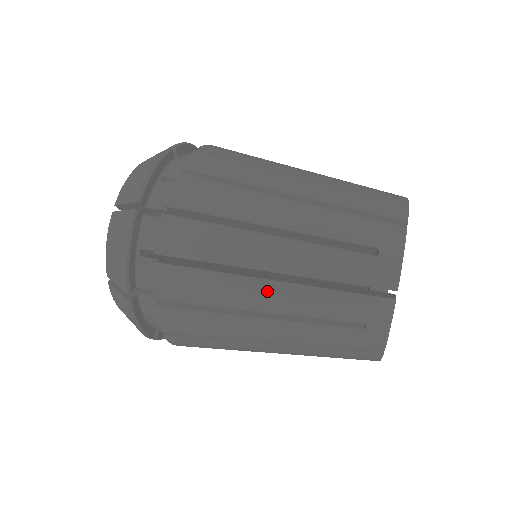
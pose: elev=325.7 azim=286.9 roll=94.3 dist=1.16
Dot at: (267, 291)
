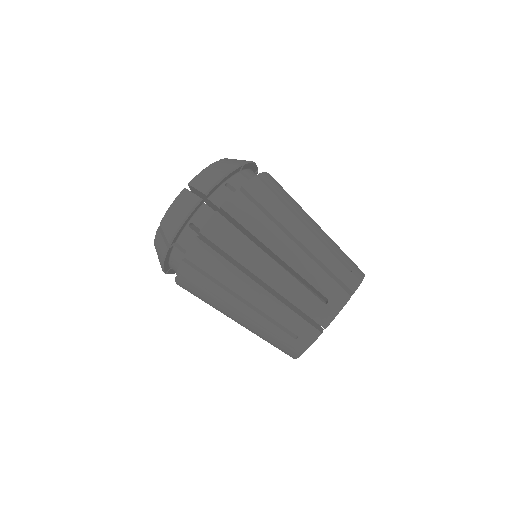
Dot at: occluded
